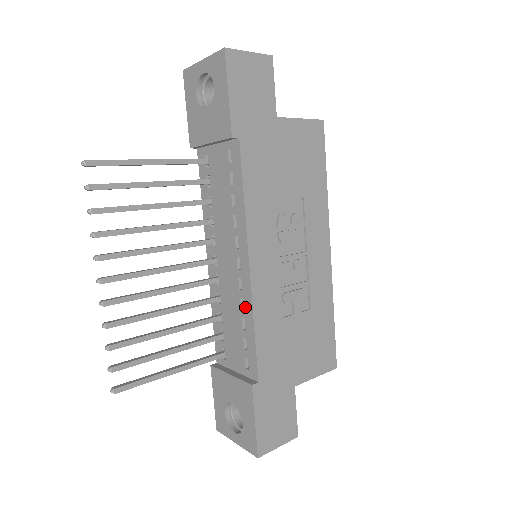
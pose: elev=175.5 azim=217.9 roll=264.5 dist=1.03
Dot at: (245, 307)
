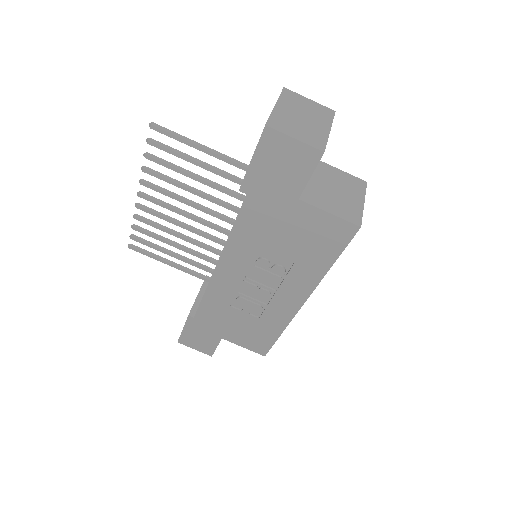
Dot at: occluded
